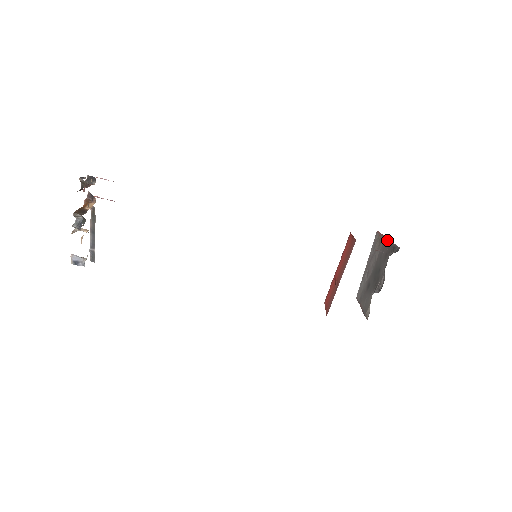
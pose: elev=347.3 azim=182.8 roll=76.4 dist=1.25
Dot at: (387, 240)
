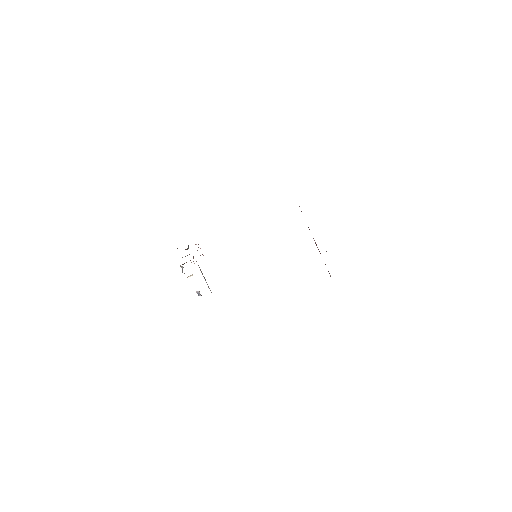
Dot at: occluded
